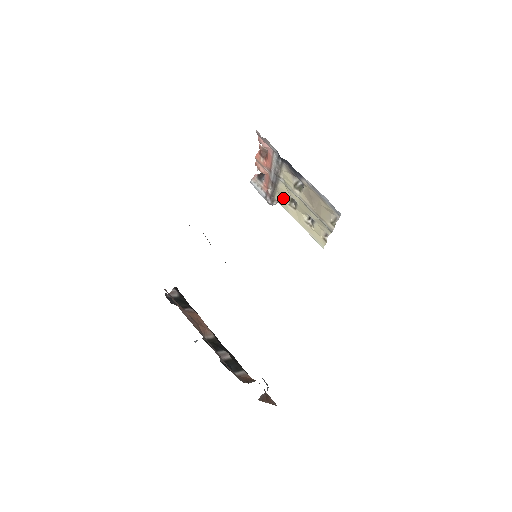
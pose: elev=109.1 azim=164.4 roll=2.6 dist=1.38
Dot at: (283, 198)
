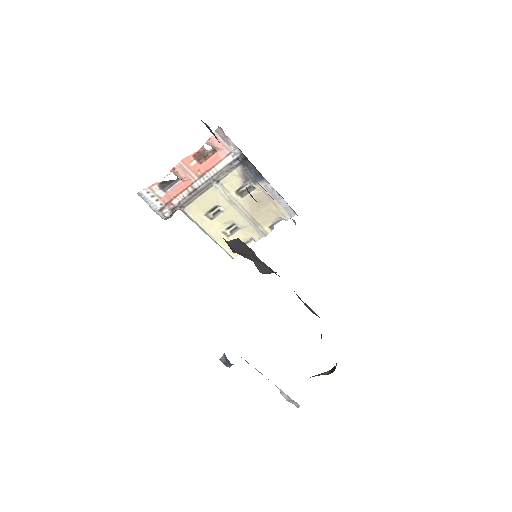
Dot at: (201, 208)
